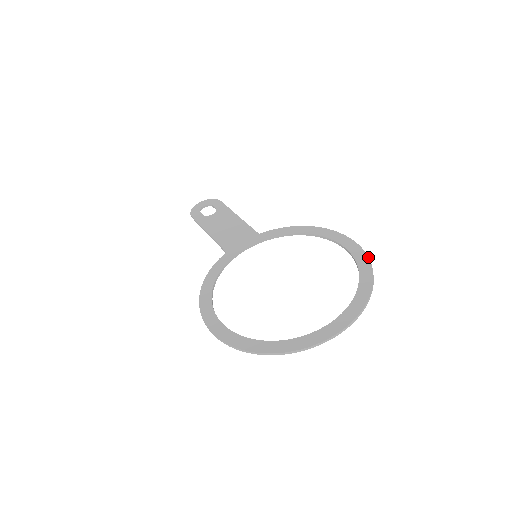
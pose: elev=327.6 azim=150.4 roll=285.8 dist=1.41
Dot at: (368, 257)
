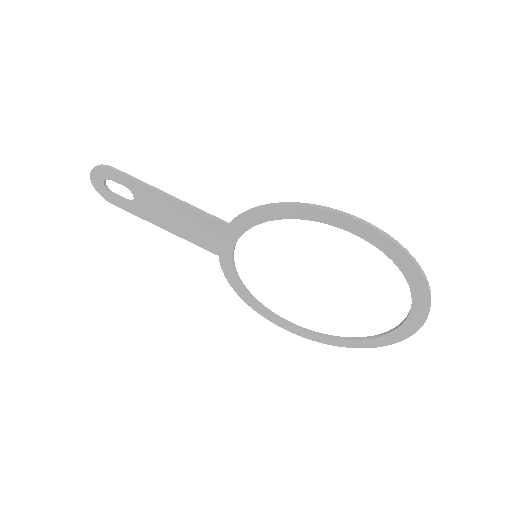
Dot at: (403, 251)
